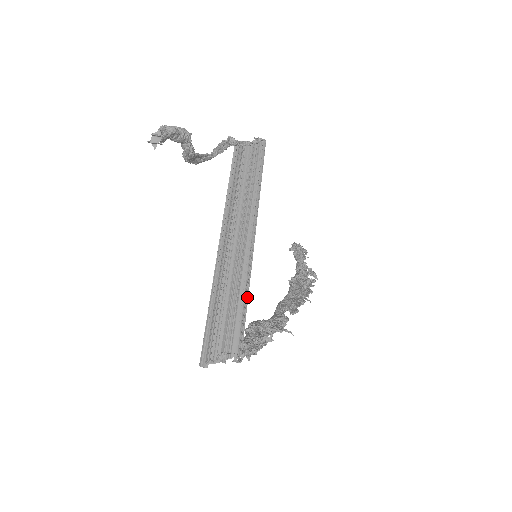
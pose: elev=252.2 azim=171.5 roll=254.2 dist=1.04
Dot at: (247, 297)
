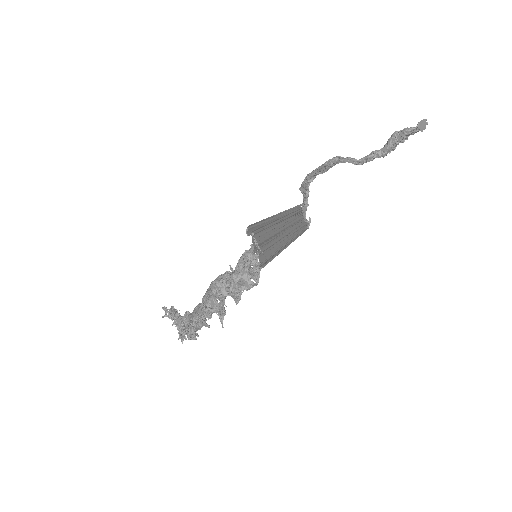
Dot at: (277, 254)
